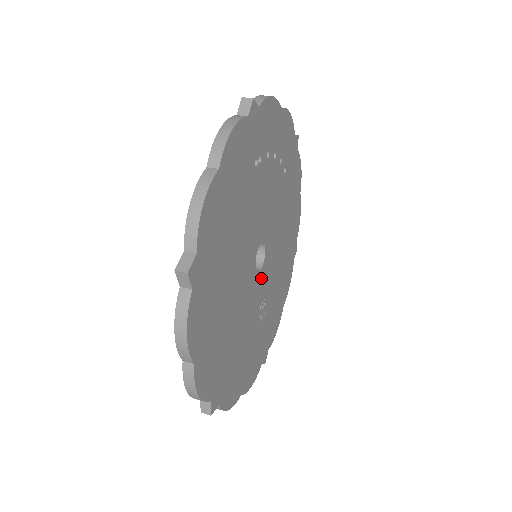
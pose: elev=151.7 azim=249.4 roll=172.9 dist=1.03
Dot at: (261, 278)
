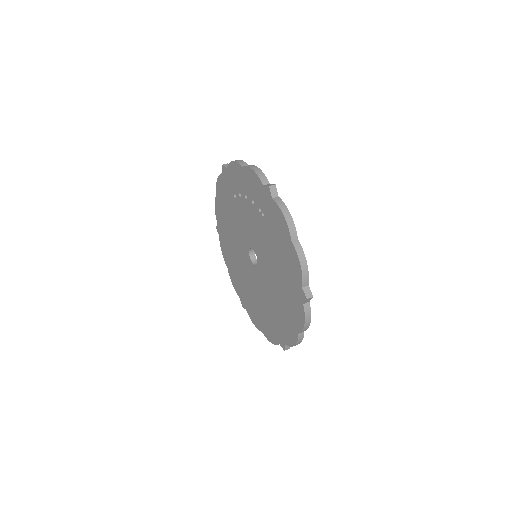
Dot at: occluded
